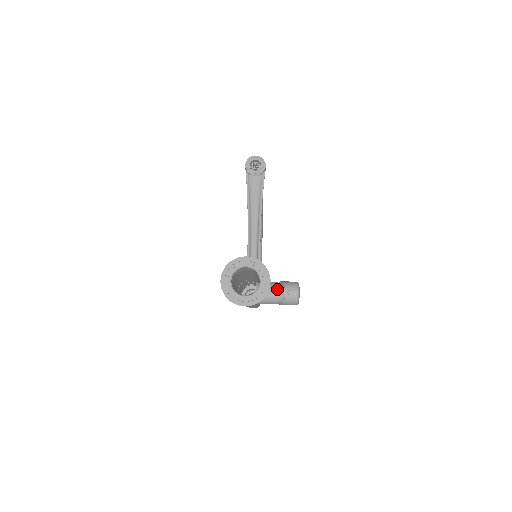
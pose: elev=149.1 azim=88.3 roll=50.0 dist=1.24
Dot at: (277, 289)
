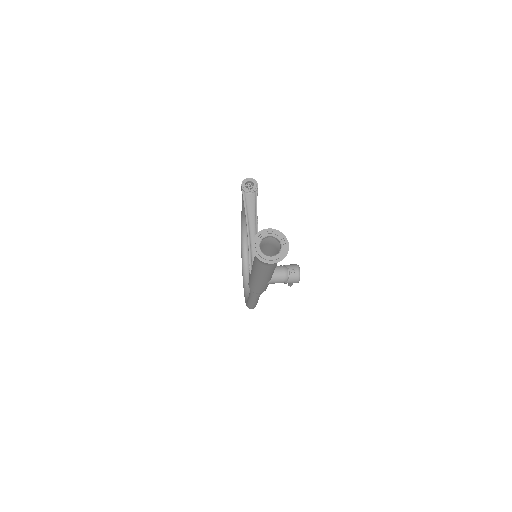
Dot at: (283, 269)
